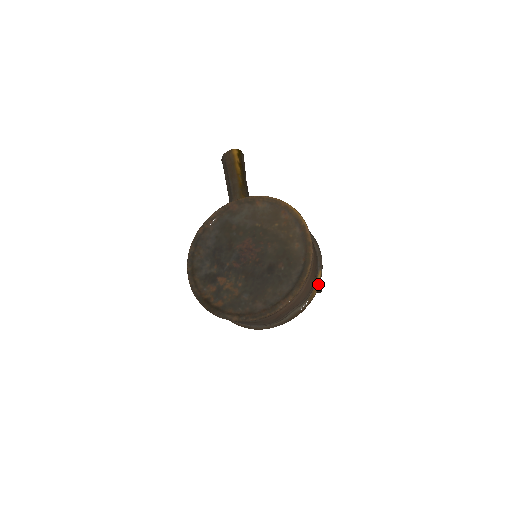
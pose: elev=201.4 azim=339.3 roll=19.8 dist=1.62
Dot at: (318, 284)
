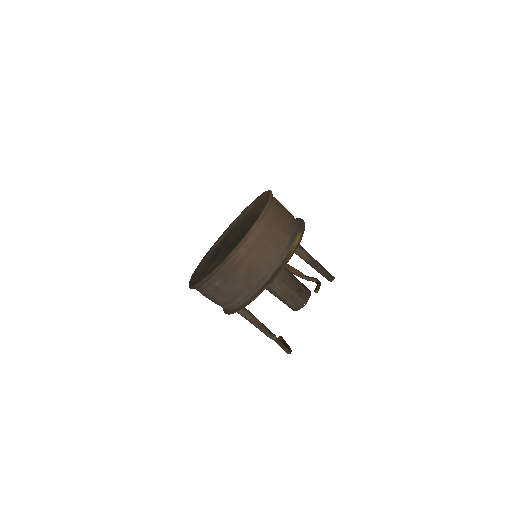
Dot at: (296, 242)
